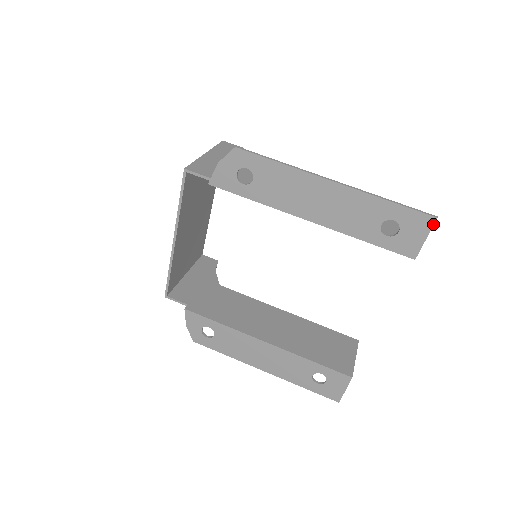
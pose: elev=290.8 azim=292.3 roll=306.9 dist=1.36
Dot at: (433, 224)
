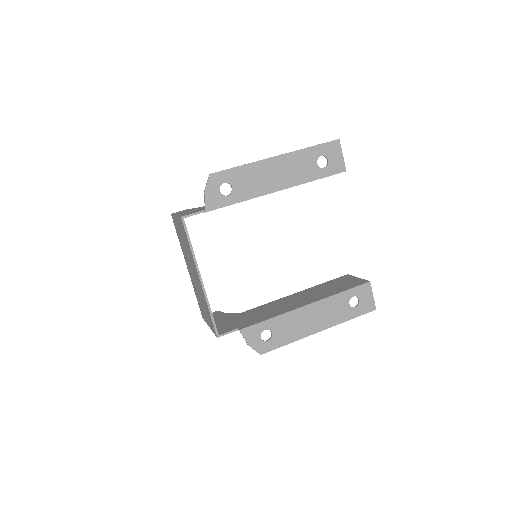
Dot at: (340, 144)
